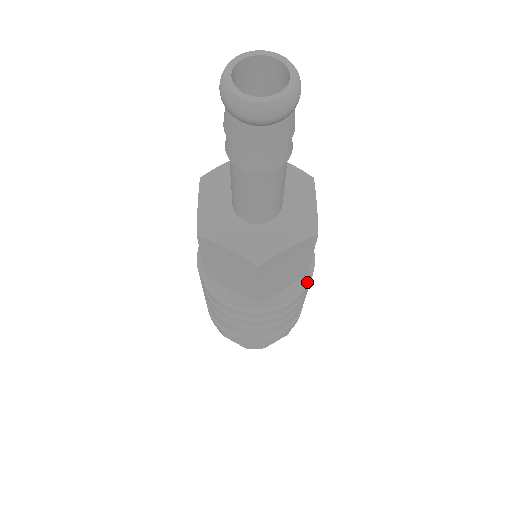
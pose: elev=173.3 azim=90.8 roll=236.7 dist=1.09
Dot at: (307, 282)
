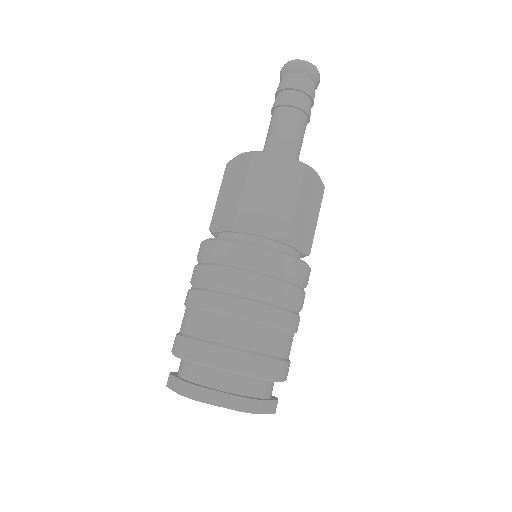
Dot at: occluded
